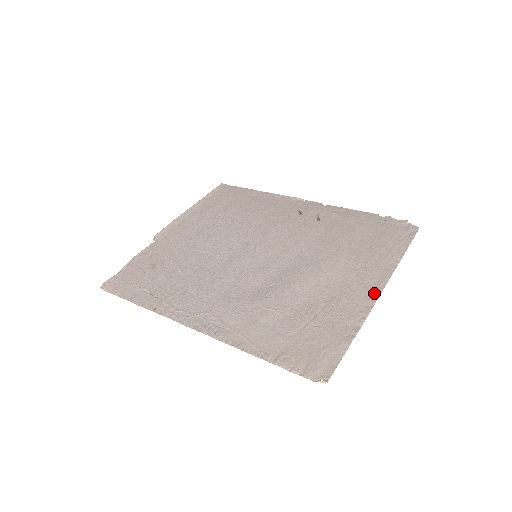
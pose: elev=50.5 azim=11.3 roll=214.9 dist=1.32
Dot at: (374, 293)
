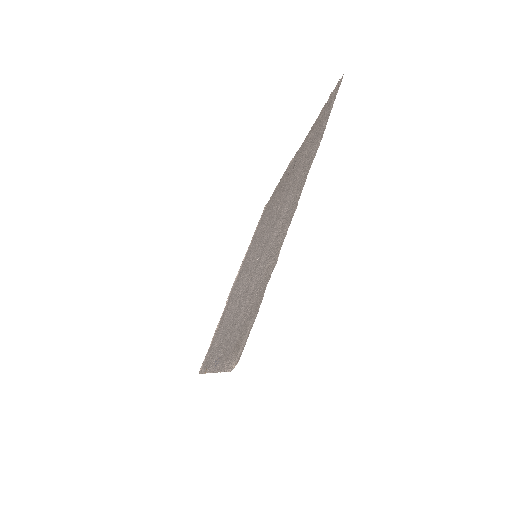
Dot at: (295, 205)
